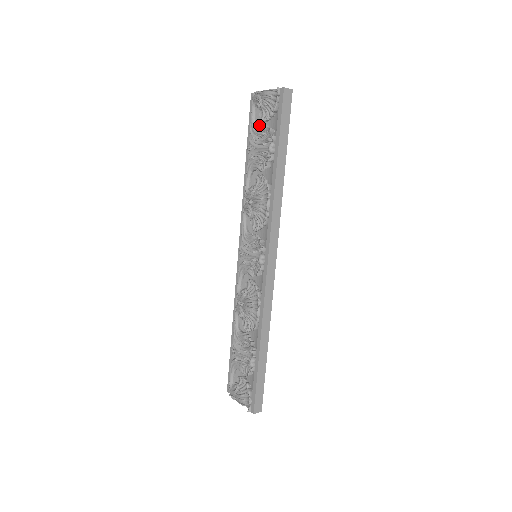
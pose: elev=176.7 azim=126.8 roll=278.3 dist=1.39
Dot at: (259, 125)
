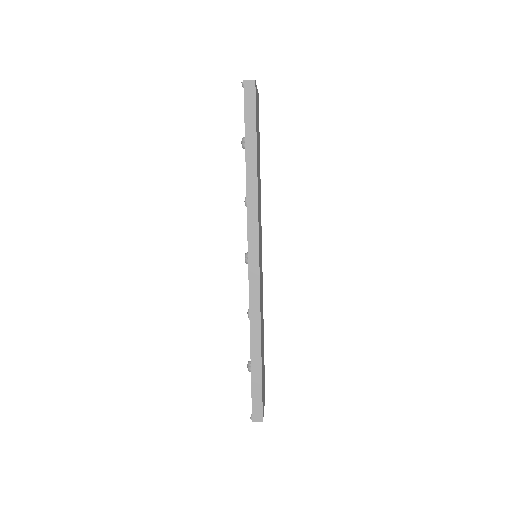
Dot at: occluded
